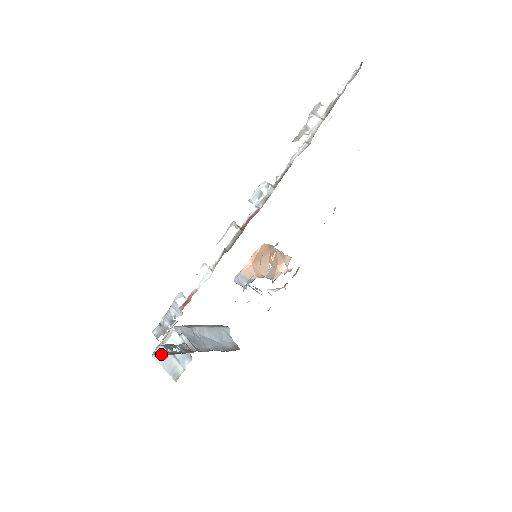
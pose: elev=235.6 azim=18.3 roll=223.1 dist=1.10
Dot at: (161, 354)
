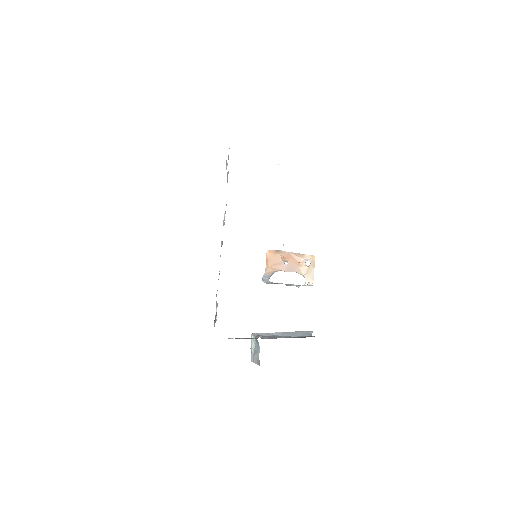
Dot at: occluded
